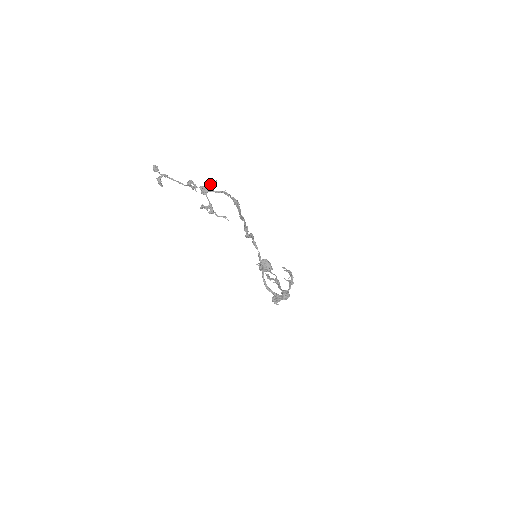
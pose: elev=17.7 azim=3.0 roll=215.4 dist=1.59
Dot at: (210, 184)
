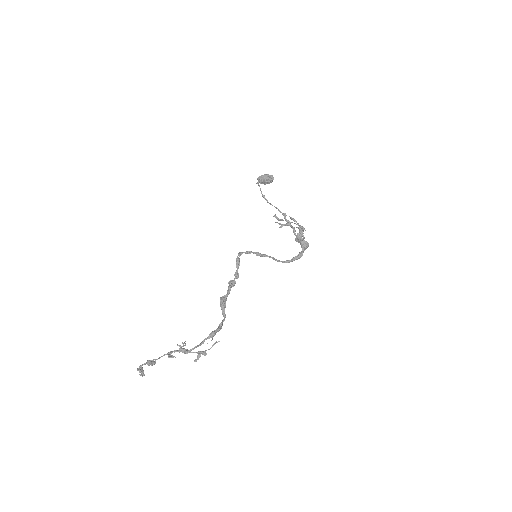
Dot at: (182, 346)
